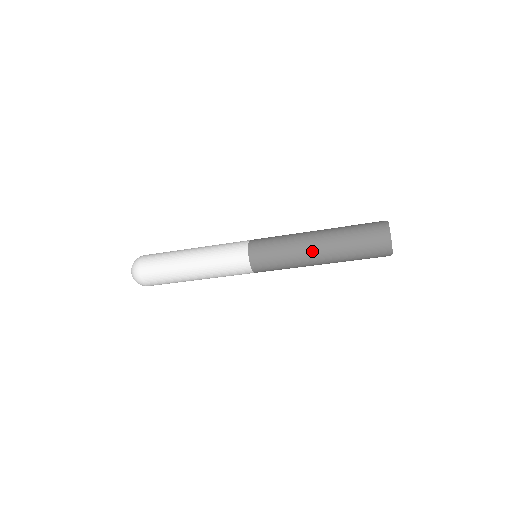
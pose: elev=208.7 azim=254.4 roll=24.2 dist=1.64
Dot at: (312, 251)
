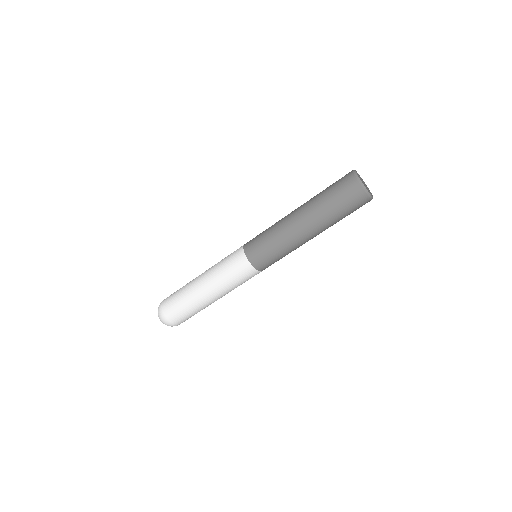
Dot at: (301, 231)
